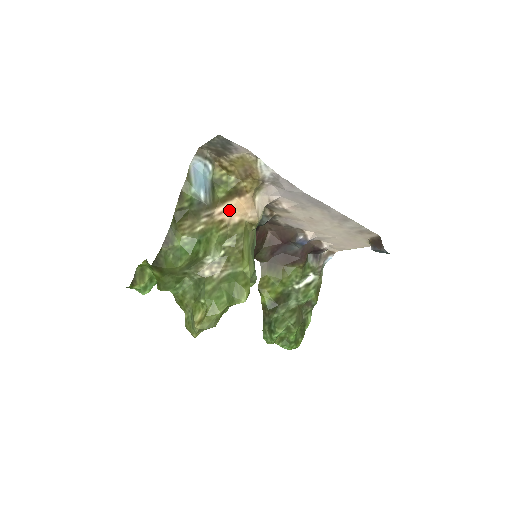
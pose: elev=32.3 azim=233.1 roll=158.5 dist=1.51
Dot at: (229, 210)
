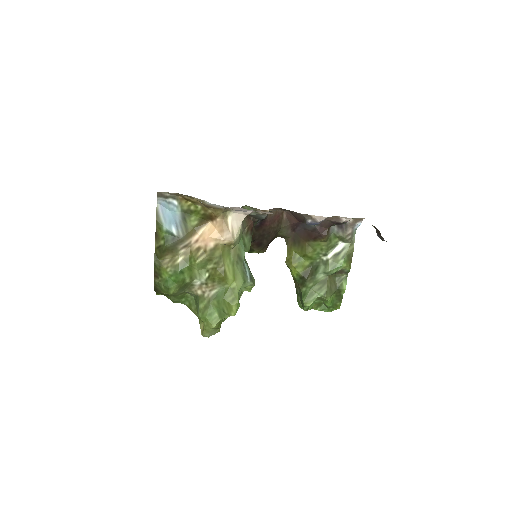
Dot at: (203, 237)
